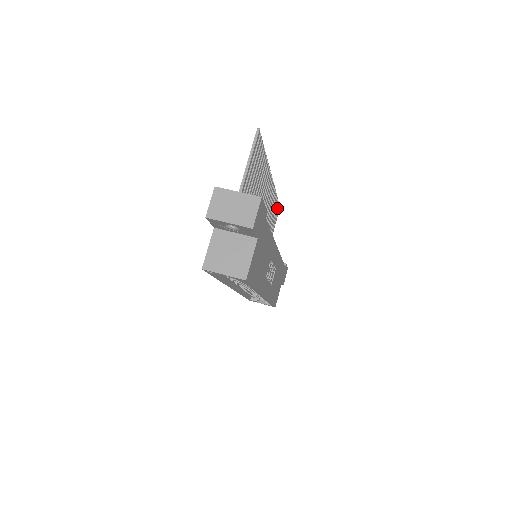
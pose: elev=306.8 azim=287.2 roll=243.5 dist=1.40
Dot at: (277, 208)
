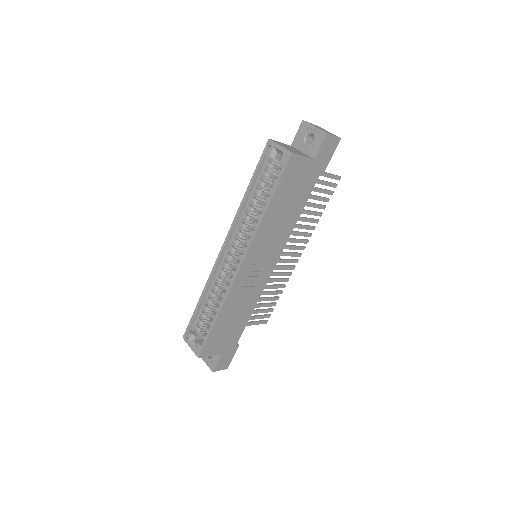
Dot at: (267, 315)
